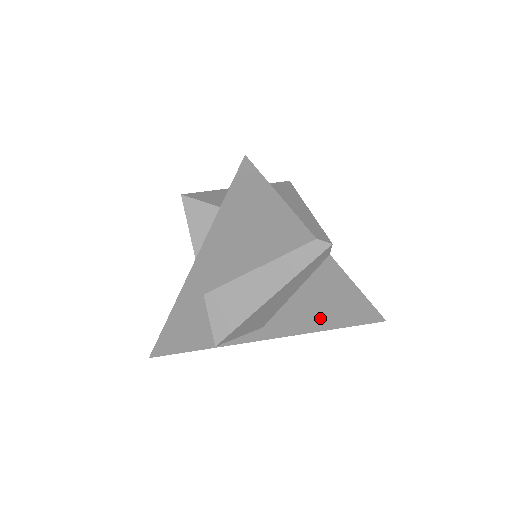
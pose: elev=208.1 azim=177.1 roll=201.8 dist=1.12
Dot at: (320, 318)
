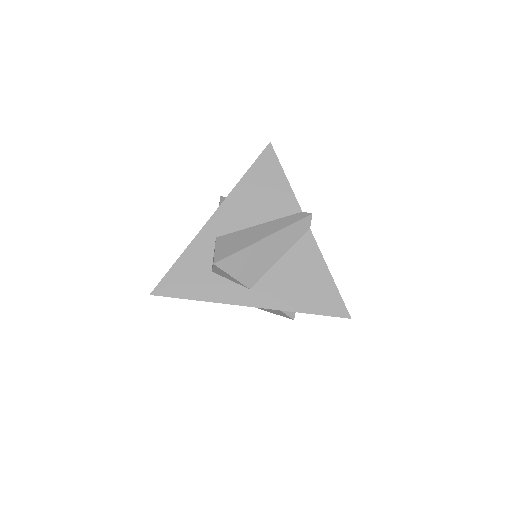
Dot at: (297, 295)
